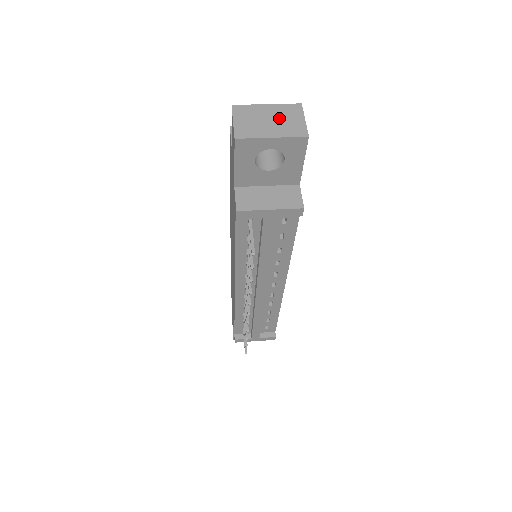
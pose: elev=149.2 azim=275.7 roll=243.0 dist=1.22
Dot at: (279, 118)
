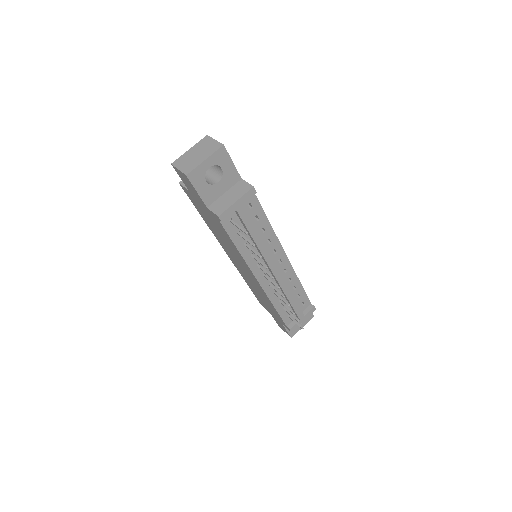
Dot at: (201, 150)
